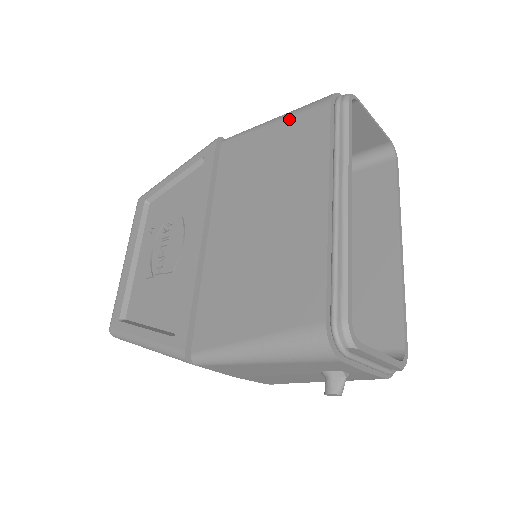
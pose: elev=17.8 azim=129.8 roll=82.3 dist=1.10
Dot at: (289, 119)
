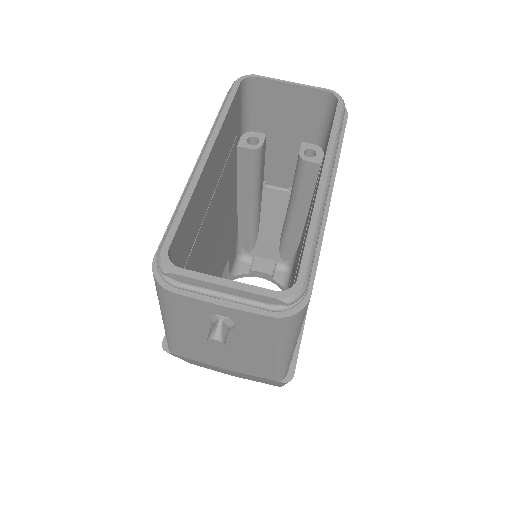
Dot at: occluded
